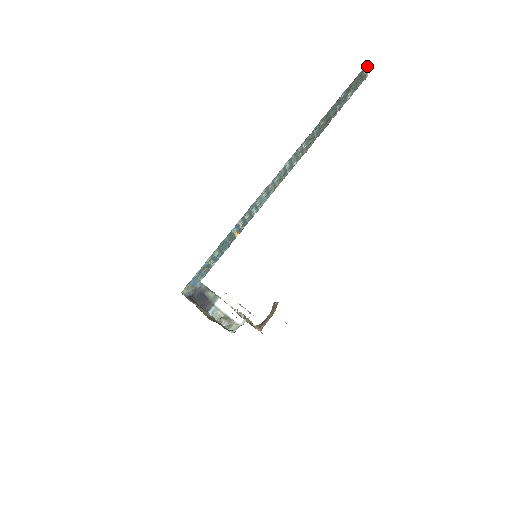
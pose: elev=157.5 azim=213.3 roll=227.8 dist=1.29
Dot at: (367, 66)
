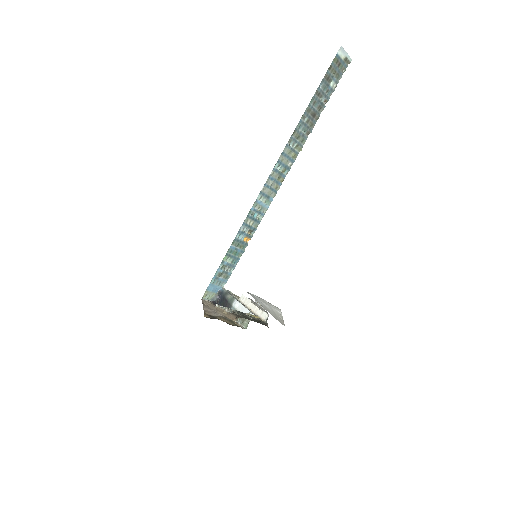
Dot at: (342, 51)
